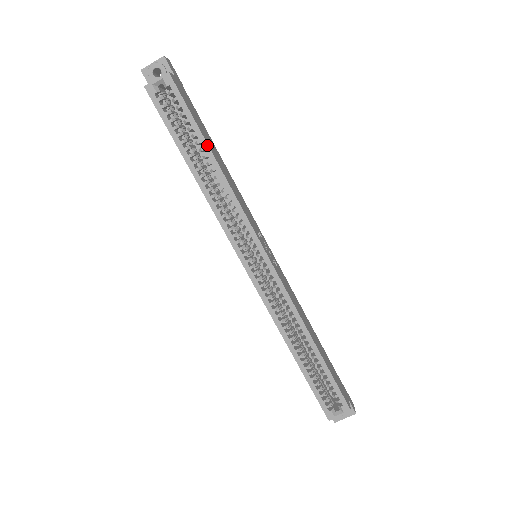
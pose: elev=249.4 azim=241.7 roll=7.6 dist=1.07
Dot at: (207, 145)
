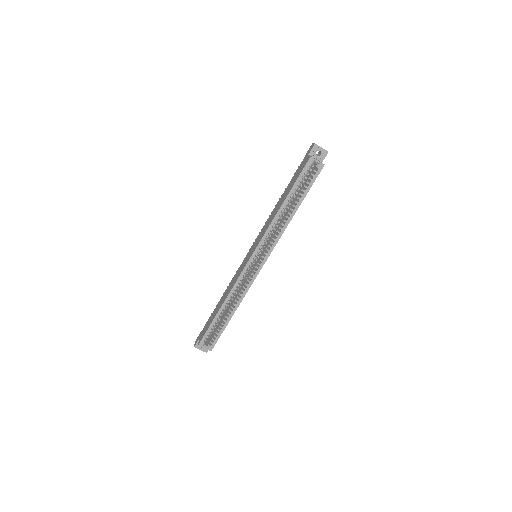
Dot at: (300, 204)
